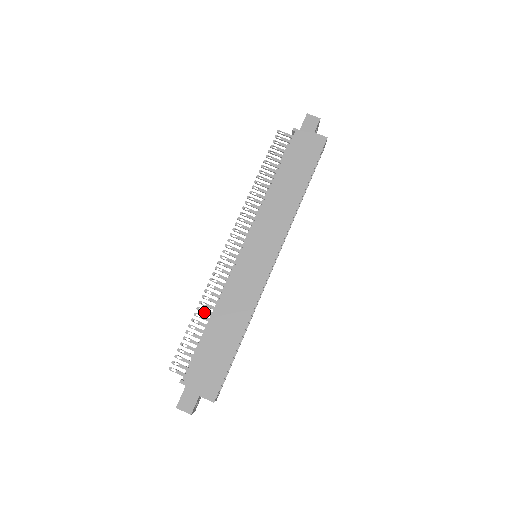
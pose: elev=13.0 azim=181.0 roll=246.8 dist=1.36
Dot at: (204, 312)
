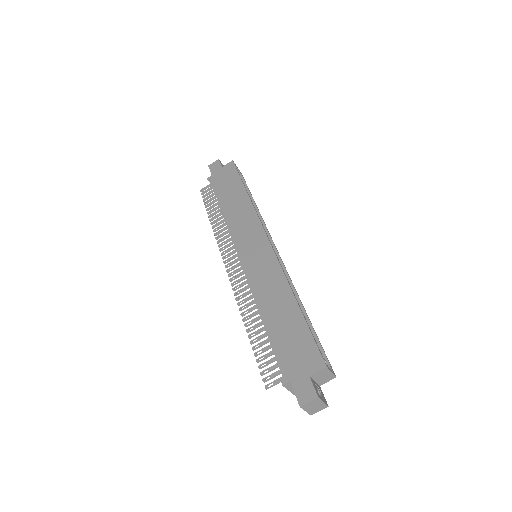
Dot at: (253, 322)
